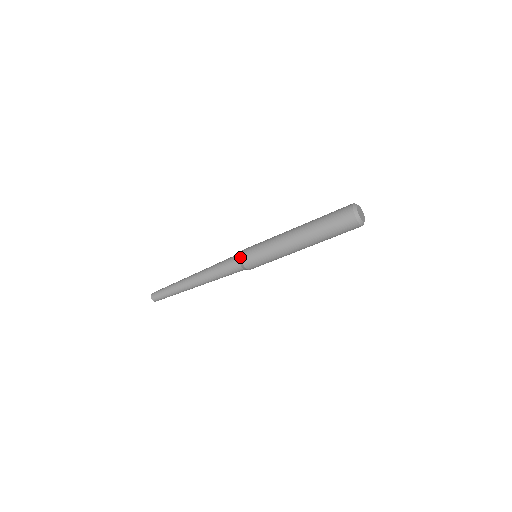
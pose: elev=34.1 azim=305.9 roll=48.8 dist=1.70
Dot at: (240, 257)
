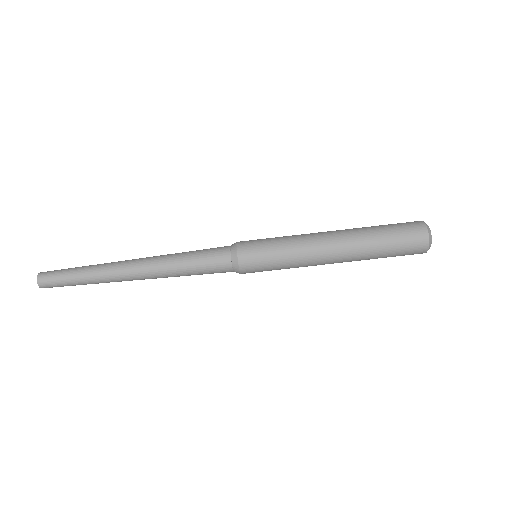
Dot at: occluded
